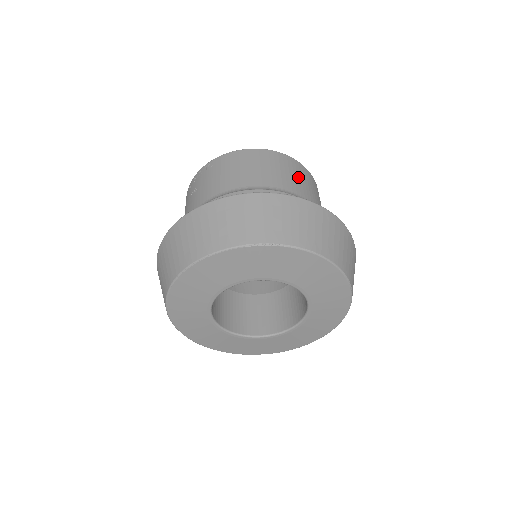
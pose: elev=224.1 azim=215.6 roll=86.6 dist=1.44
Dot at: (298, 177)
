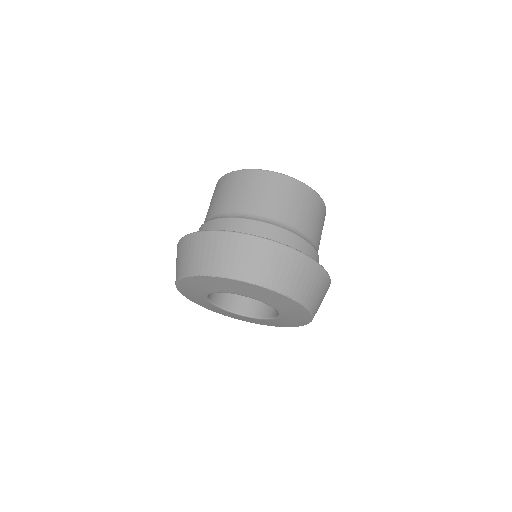
Dot at: (263, 192)
